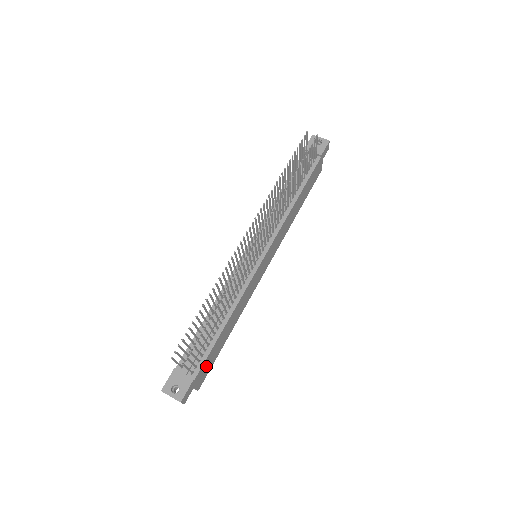
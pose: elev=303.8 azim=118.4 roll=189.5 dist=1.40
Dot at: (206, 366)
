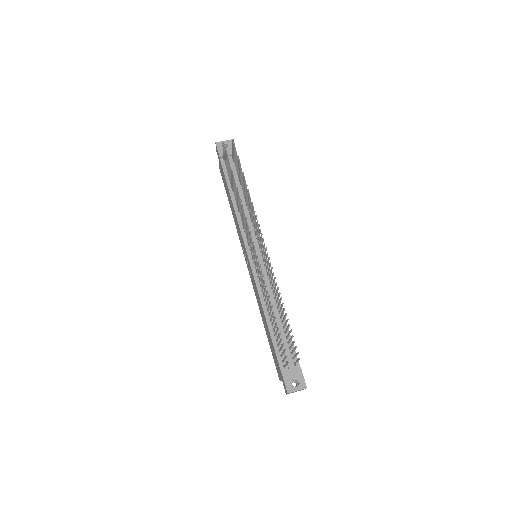
Dot at: occluded
